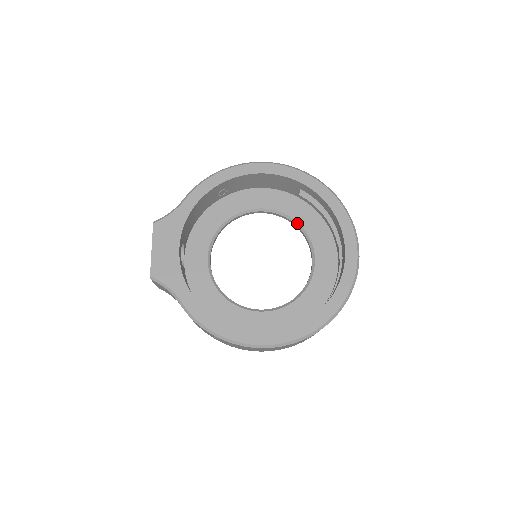
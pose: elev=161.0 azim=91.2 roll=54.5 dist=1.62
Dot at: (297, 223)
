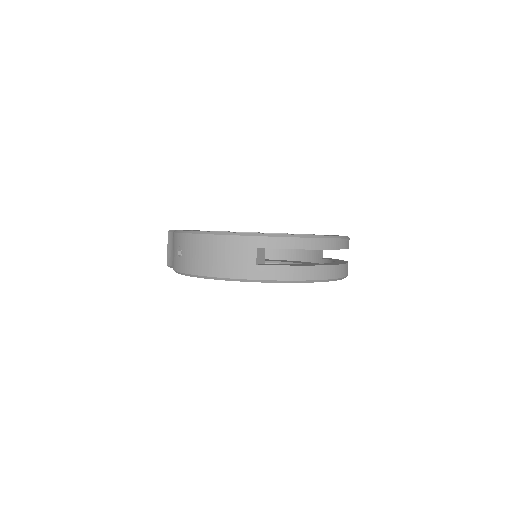
Dot at: occluded
